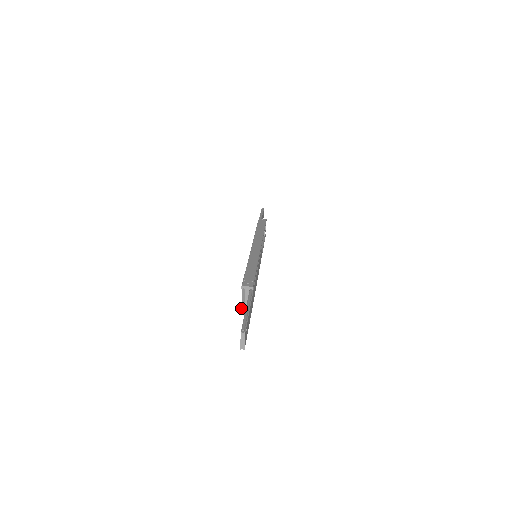
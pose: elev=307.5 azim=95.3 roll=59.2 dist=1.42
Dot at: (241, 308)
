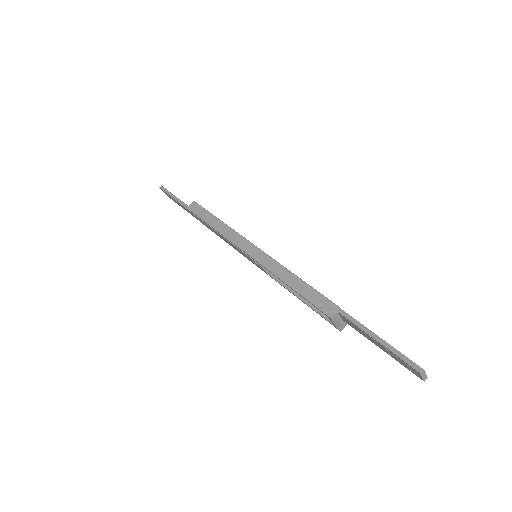
Dot at: (340, 330)
